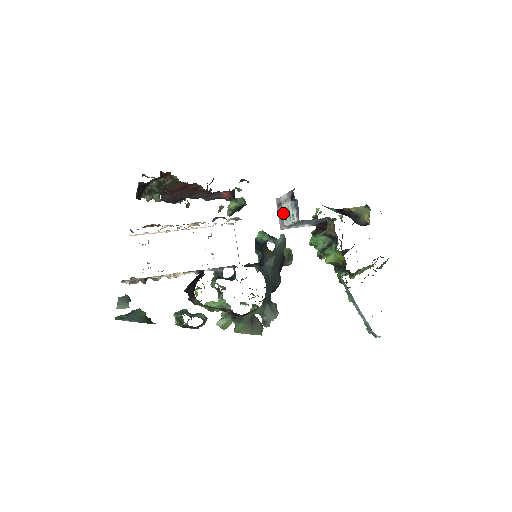
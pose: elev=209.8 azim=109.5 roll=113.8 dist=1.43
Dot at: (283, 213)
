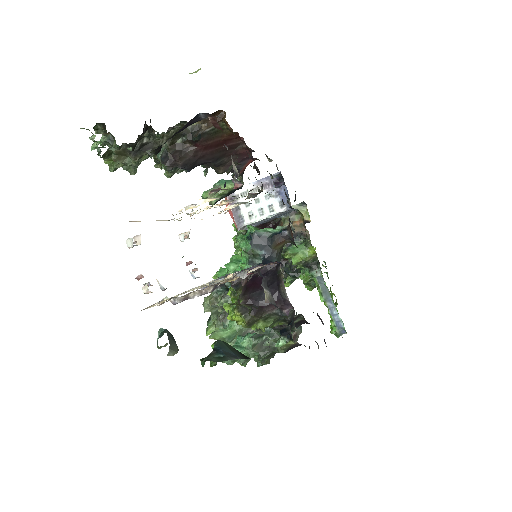
Dot at: (242, 209)
